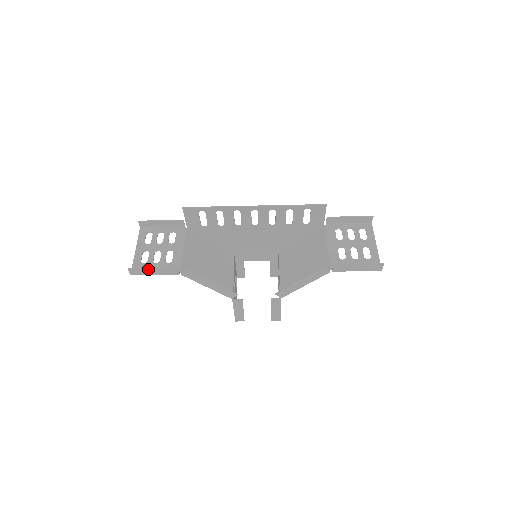
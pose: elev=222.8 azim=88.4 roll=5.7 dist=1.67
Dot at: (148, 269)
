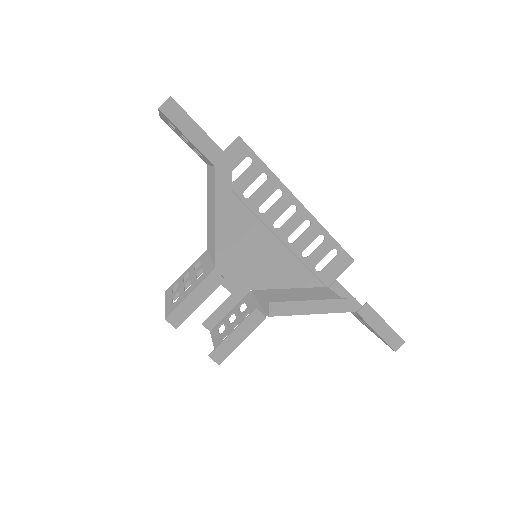
Dot at: (192, 121)
